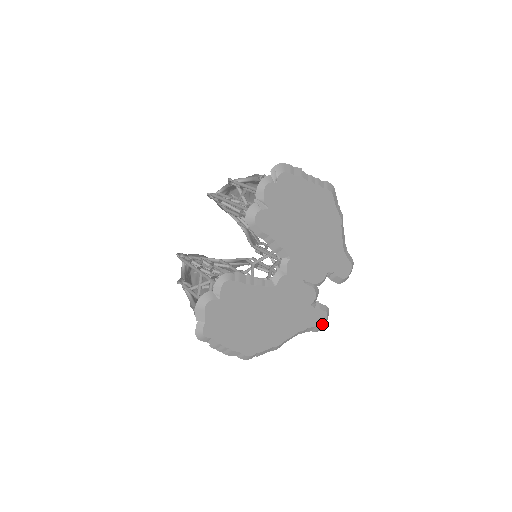
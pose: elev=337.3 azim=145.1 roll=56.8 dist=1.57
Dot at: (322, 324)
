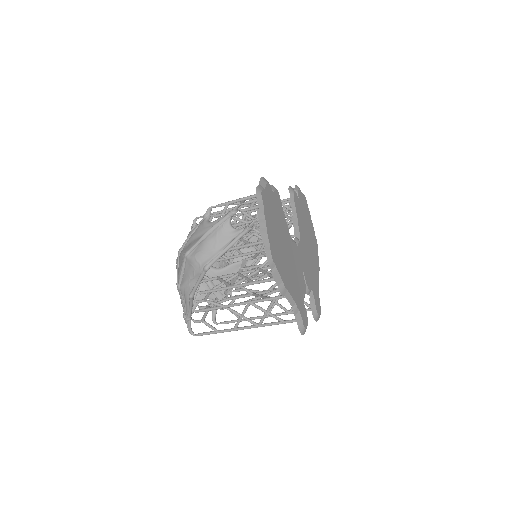
Dot at: (305, 325)
